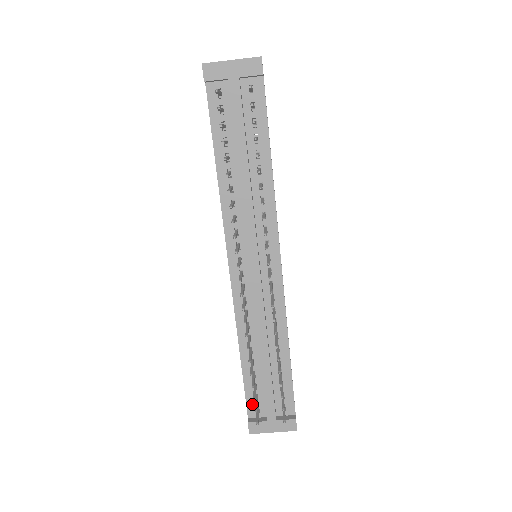
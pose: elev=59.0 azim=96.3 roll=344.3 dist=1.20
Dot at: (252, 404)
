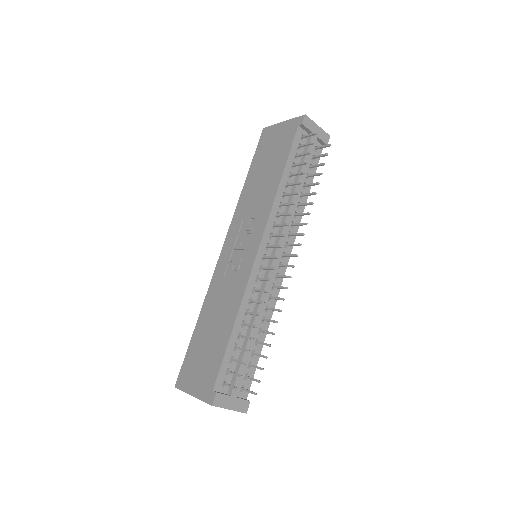
Dot at: (222, 376)
